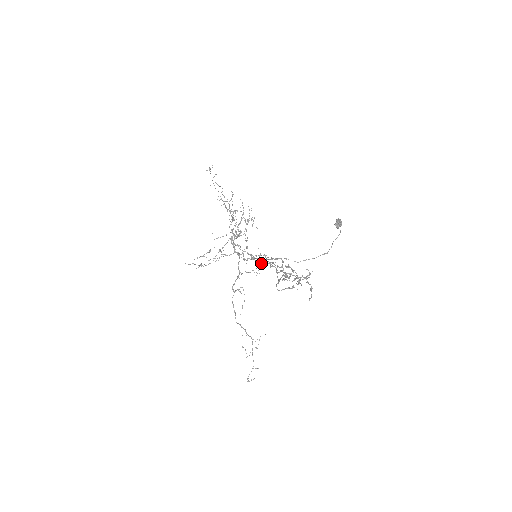
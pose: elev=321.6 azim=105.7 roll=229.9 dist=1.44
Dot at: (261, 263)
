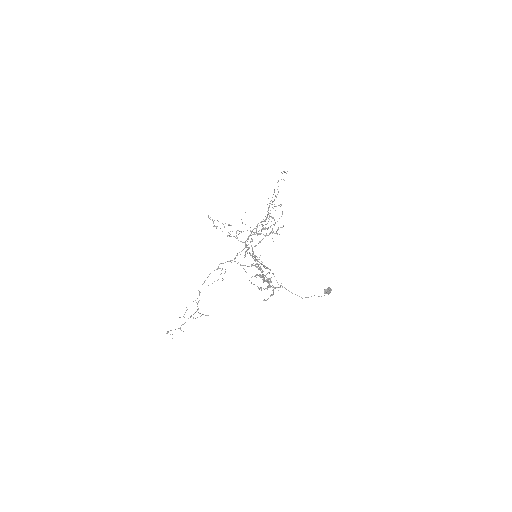
Dot at: (254, 265)
